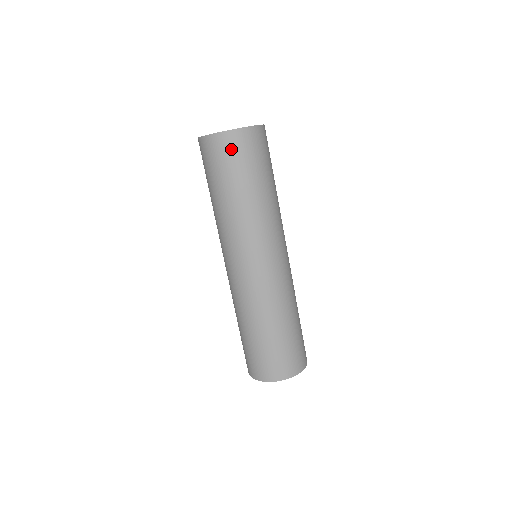
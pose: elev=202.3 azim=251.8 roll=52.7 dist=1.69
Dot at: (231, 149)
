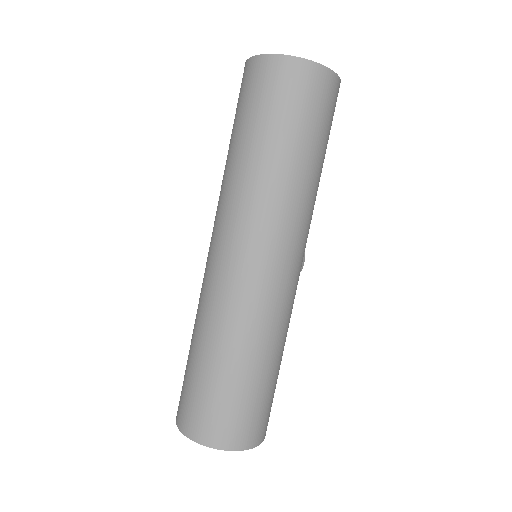
Dot at: (275, 82)
